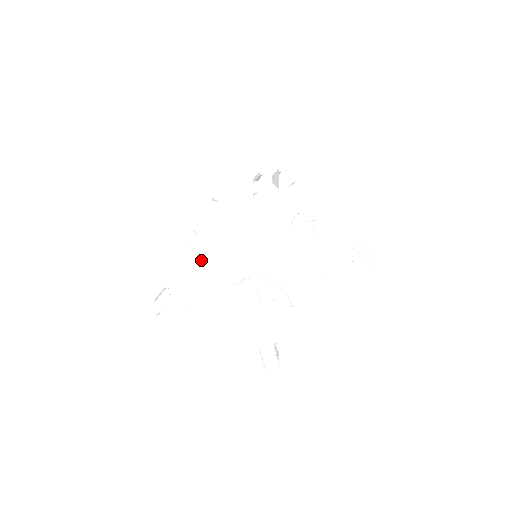
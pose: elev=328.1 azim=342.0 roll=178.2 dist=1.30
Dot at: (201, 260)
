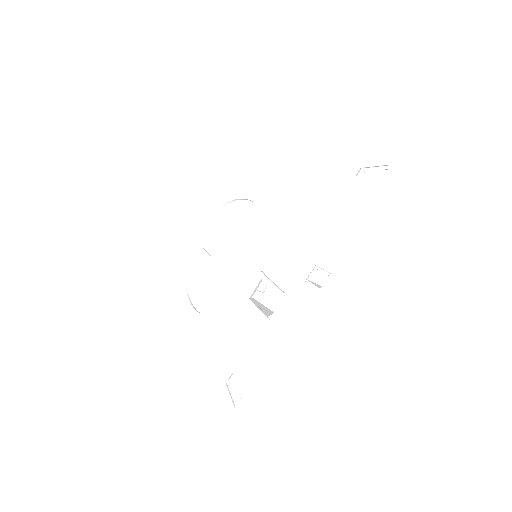
Dot at: occluded
